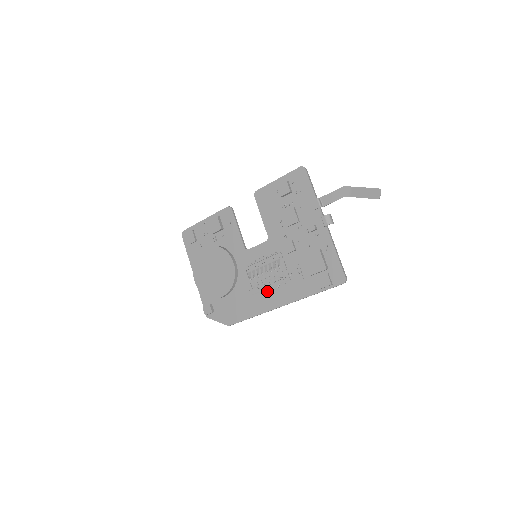
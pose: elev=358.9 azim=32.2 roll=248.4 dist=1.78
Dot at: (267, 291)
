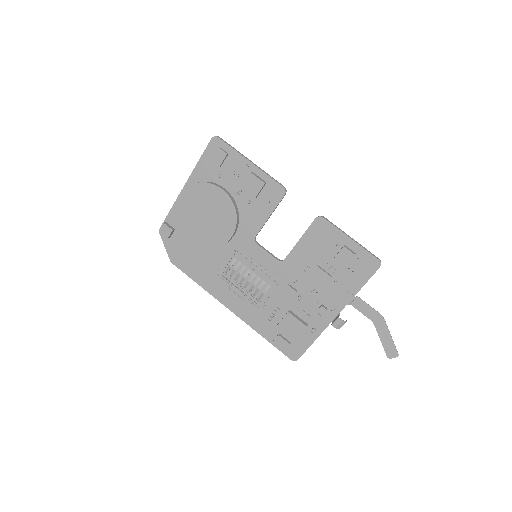
Dot at: (233, 290)
